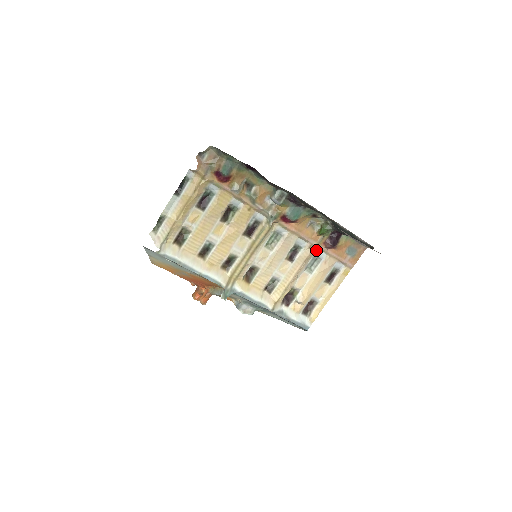
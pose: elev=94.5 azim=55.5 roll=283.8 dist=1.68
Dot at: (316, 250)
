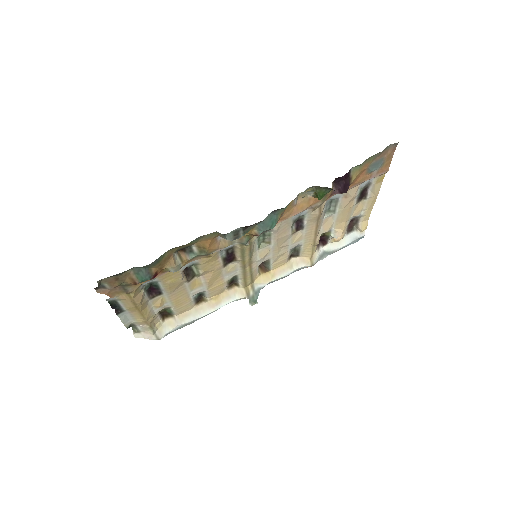
Dot at: (325, 202)
